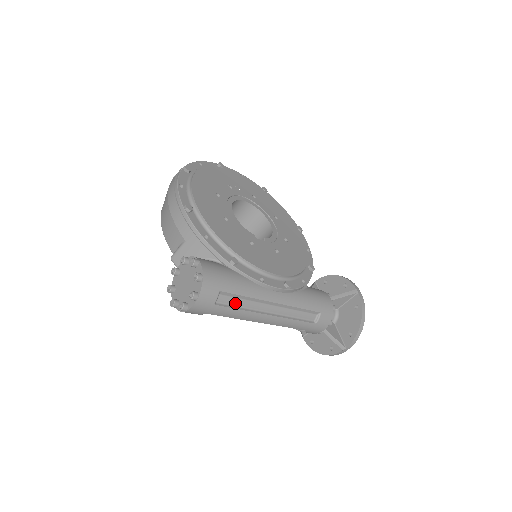
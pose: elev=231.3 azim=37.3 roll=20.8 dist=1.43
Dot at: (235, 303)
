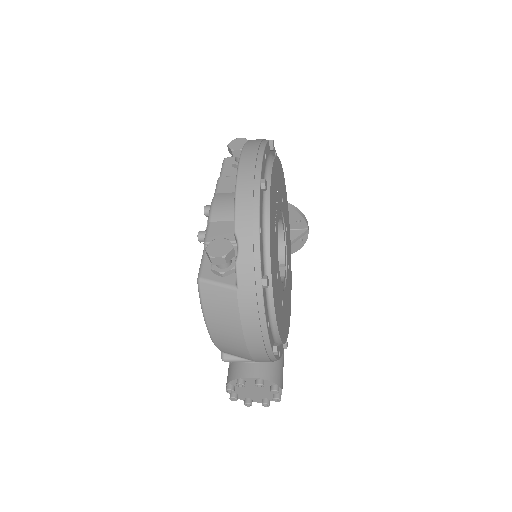
Dot at: occluded
